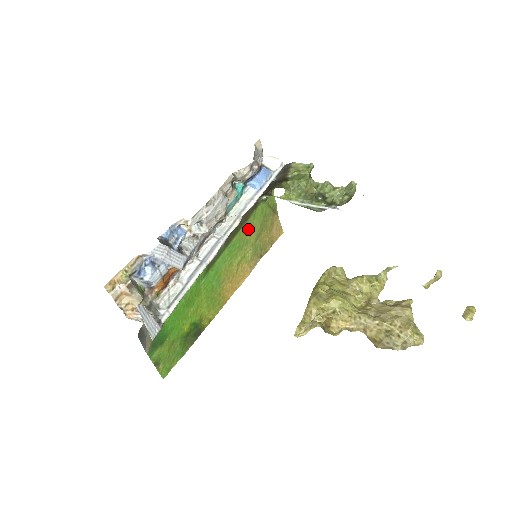
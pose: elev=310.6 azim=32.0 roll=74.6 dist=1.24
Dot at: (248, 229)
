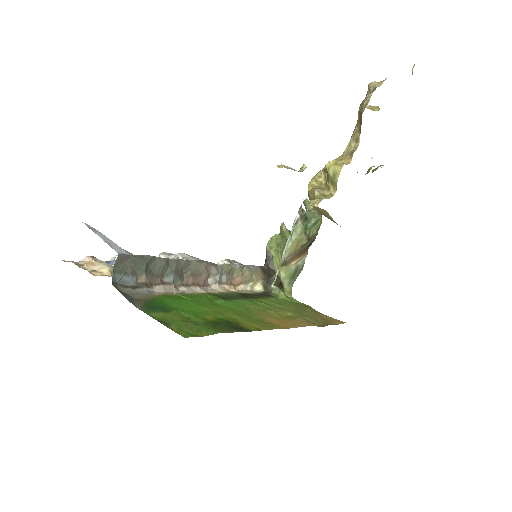
Dot at: (273, 303)
